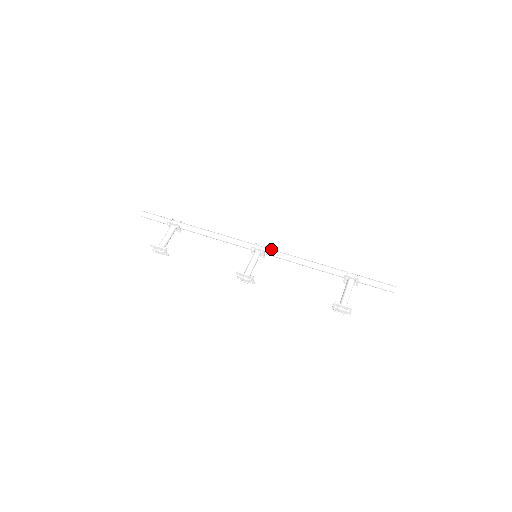
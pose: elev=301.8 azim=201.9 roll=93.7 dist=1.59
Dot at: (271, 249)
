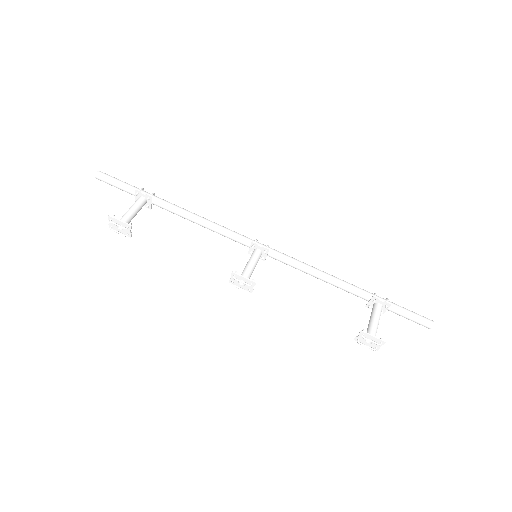
Dot at: occluded
